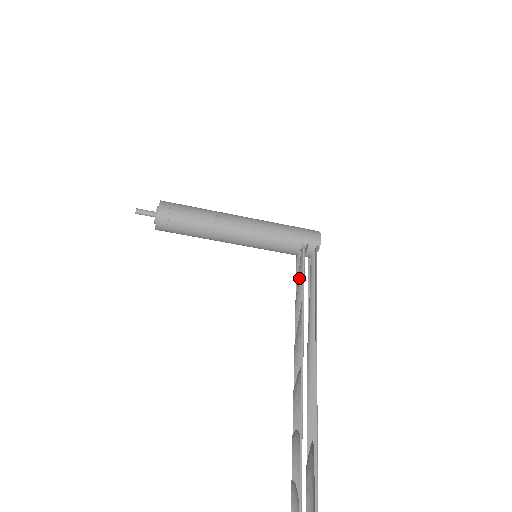
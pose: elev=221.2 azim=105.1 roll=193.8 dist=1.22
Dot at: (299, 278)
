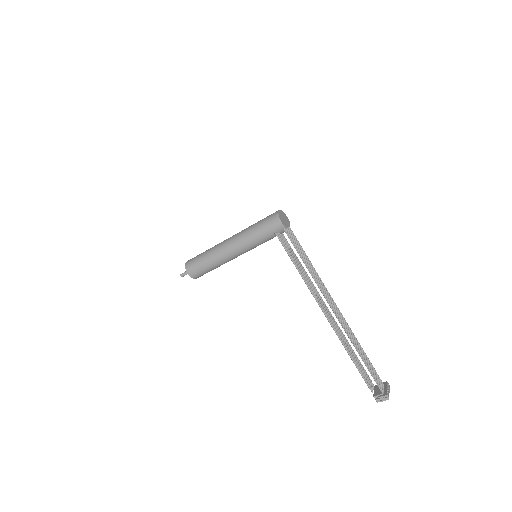
Dot at: (289, 253)
